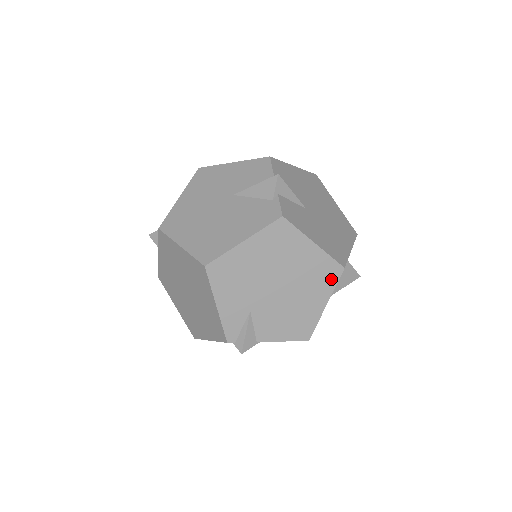
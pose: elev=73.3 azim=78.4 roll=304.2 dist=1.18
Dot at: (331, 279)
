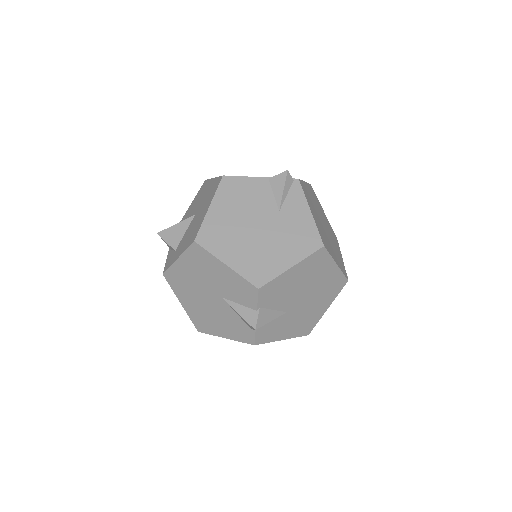
Dot at: occluded
